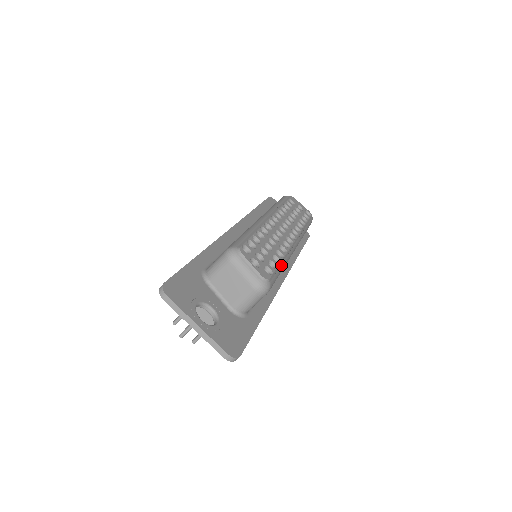
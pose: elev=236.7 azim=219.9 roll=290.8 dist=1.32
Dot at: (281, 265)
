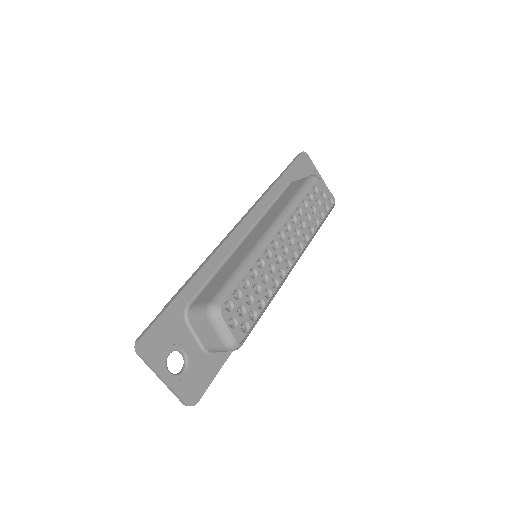
Dot at: (265, 309)
